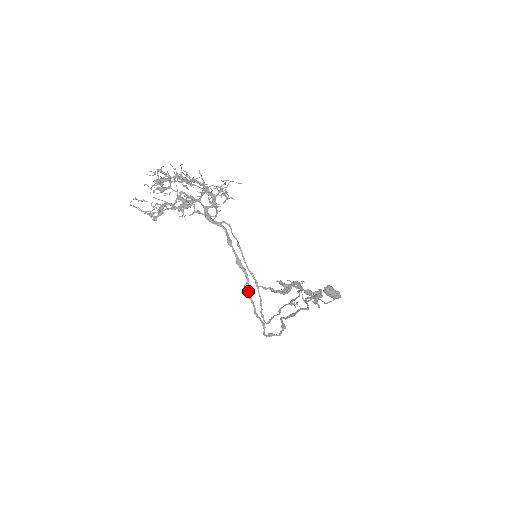
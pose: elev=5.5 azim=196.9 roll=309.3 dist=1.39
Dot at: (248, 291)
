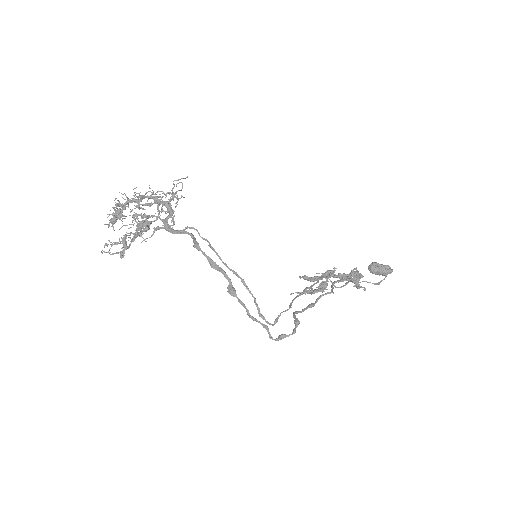
Dot at: (233, 293)
